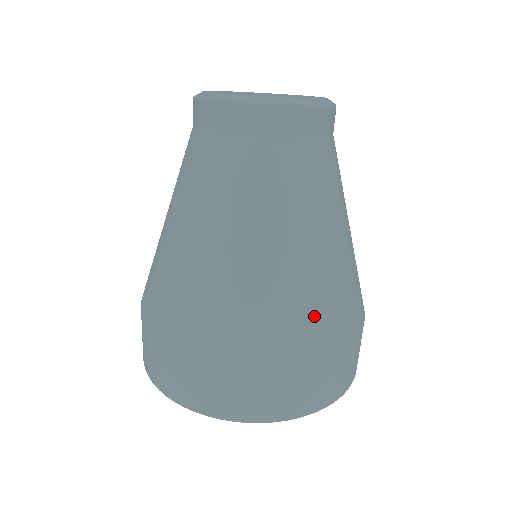
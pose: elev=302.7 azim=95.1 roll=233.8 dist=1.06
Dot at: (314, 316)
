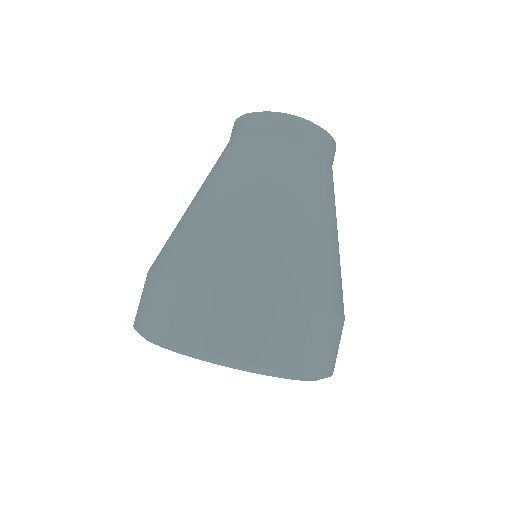
Dot at: (301, 271)
